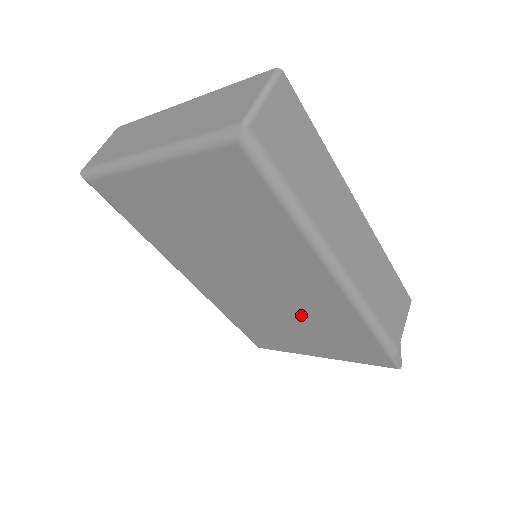
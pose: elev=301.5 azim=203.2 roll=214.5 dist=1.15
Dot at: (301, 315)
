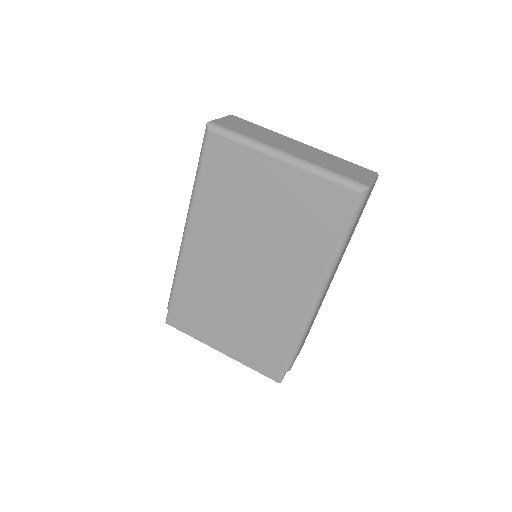
Dot at: (253, 312)
